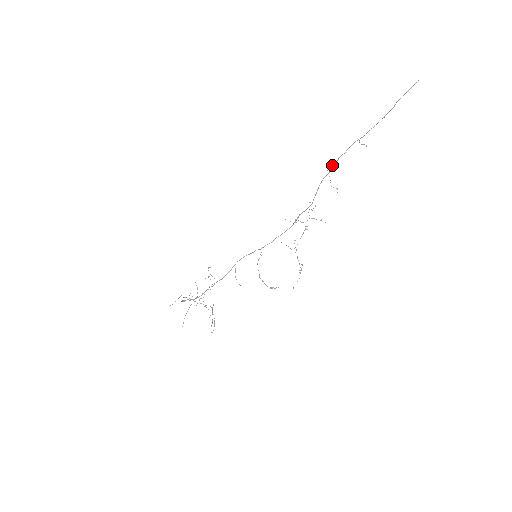
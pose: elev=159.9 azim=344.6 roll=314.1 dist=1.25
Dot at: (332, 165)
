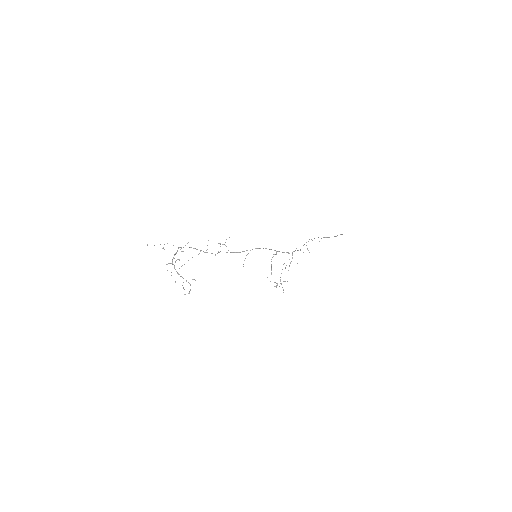
Dot at: (314, 238)
